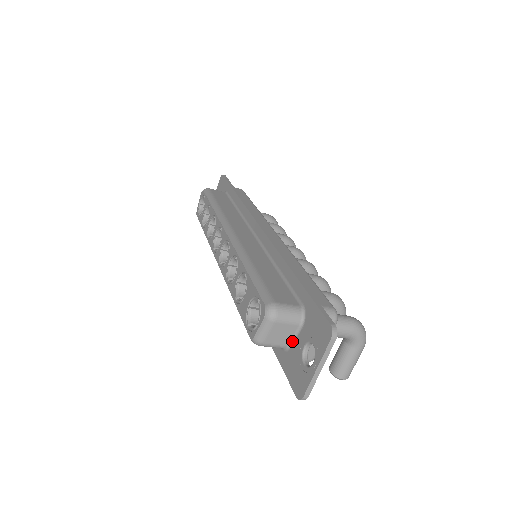
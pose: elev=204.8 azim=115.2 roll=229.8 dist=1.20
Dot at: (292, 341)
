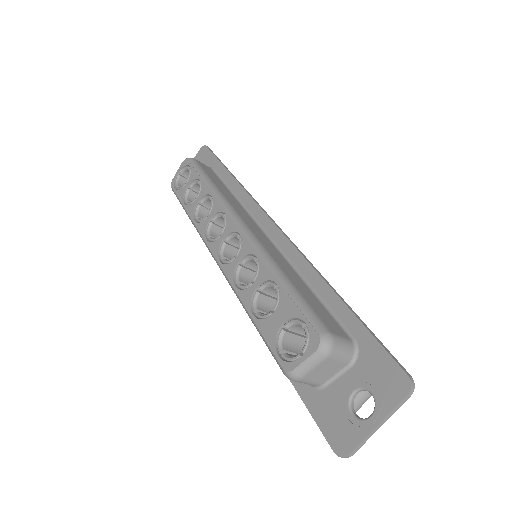
Dot at: (331, 380)
